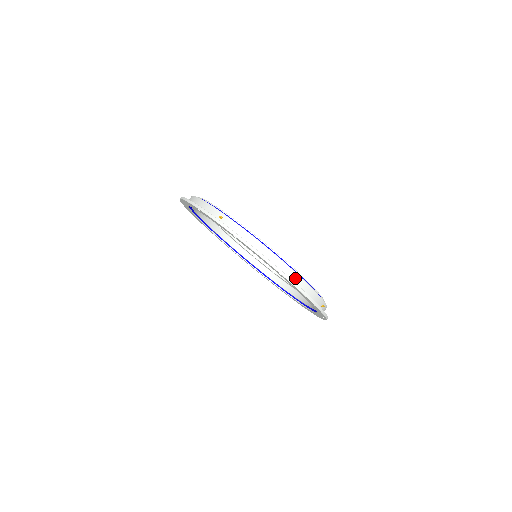
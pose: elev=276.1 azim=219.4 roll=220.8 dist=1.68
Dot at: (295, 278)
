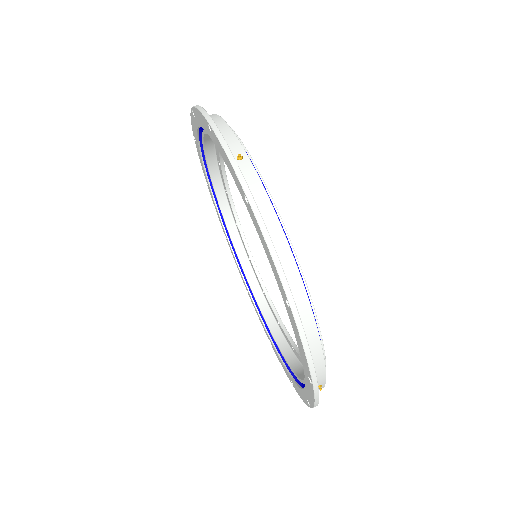
Dot at: (307, 323)
